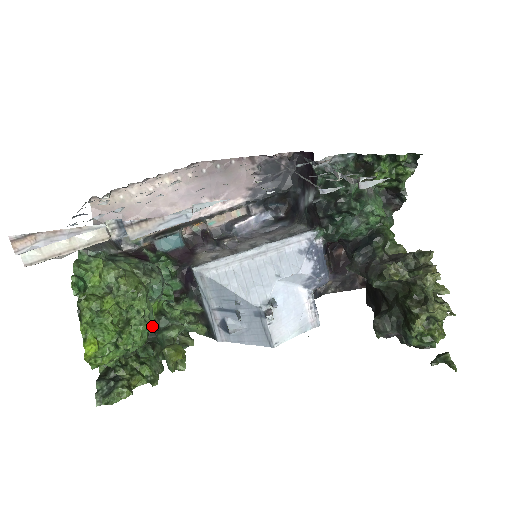
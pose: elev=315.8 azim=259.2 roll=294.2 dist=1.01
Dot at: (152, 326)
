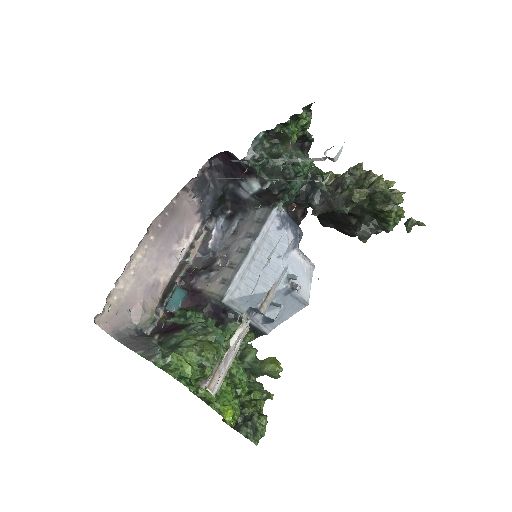
Dot at: occluded
